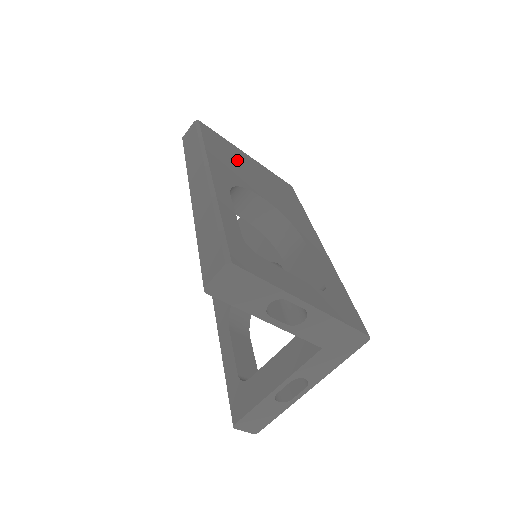
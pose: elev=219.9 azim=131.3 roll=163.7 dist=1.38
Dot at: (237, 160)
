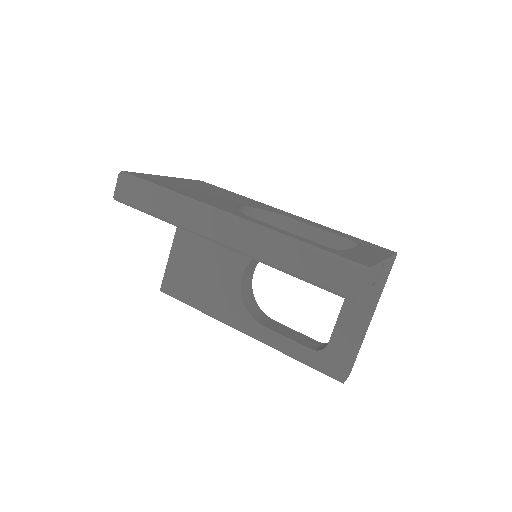
Dot at: (185, 187)
